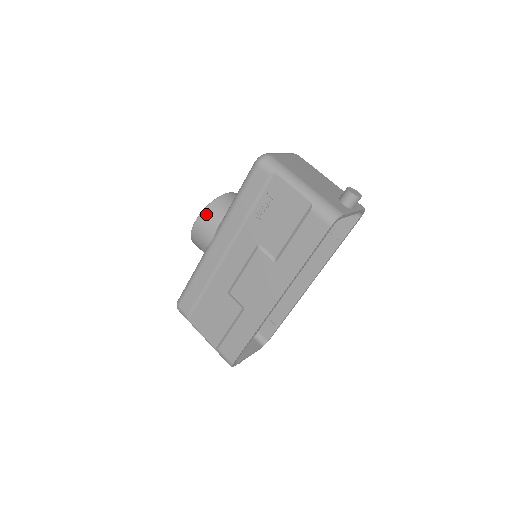
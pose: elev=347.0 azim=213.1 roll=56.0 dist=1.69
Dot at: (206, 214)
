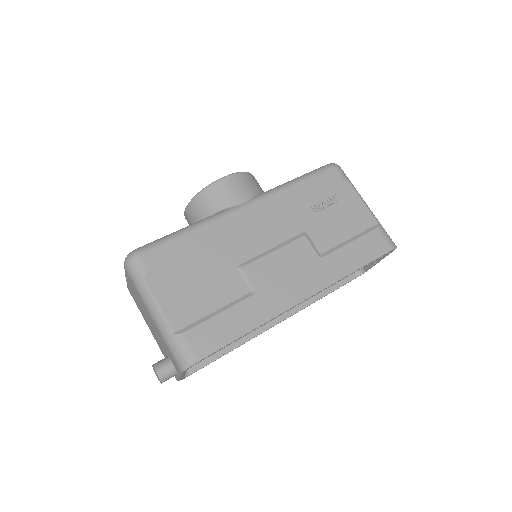
Dot at: (244, 177)
